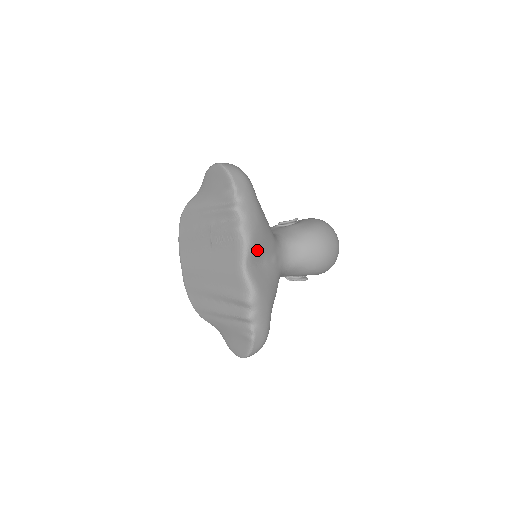
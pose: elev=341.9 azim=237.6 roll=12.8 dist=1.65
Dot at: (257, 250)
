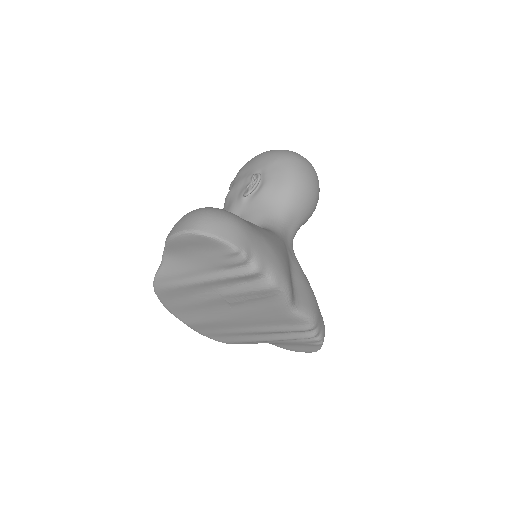
Dot at: (290, 280)
